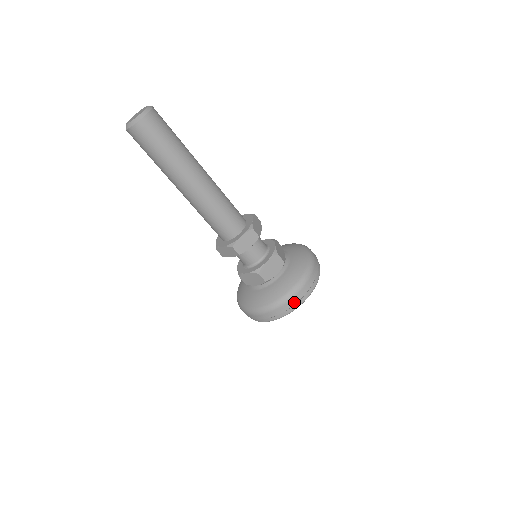
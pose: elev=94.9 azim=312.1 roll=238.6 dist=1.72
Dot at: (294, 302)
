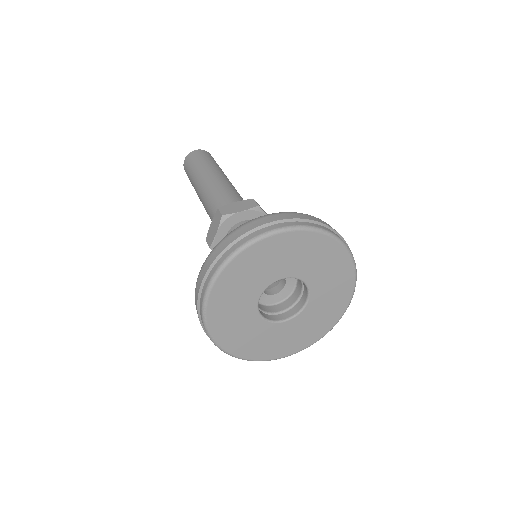
Dot at: (263, 223)
